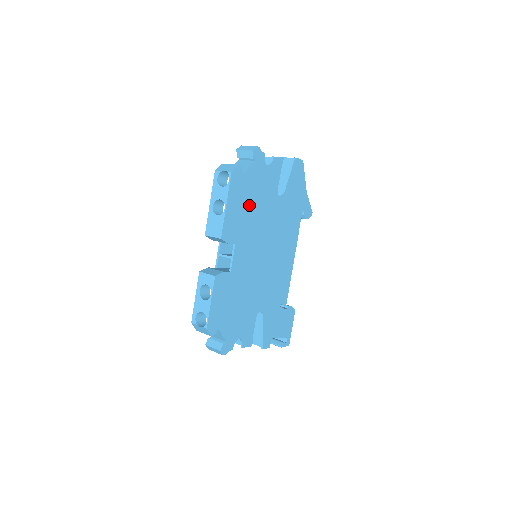
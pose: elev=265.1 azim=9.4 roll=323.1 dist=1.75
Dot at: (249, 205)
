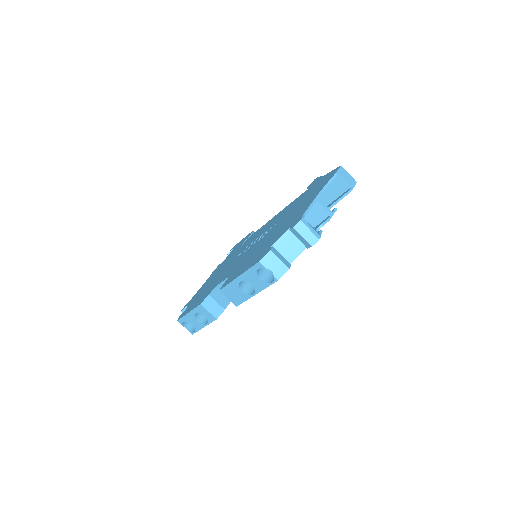
Dot at: occluded
